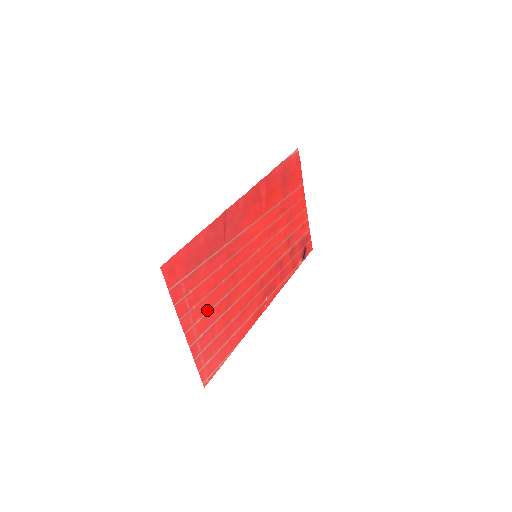
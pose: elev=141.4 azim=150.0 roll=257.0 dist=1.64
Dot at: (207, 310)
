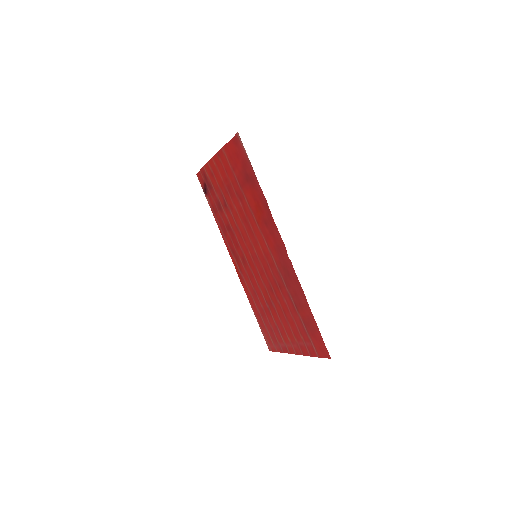
Dot at: (284, 328)
